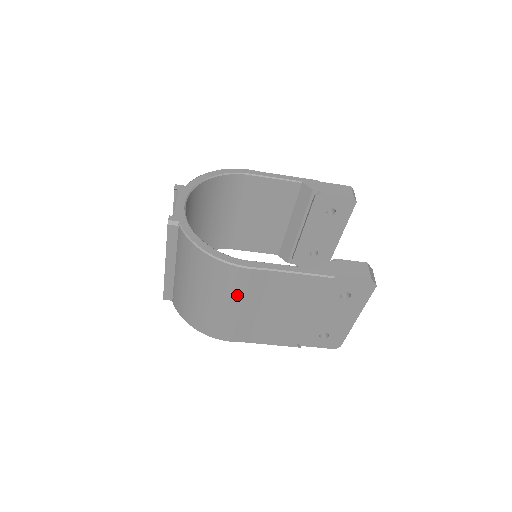
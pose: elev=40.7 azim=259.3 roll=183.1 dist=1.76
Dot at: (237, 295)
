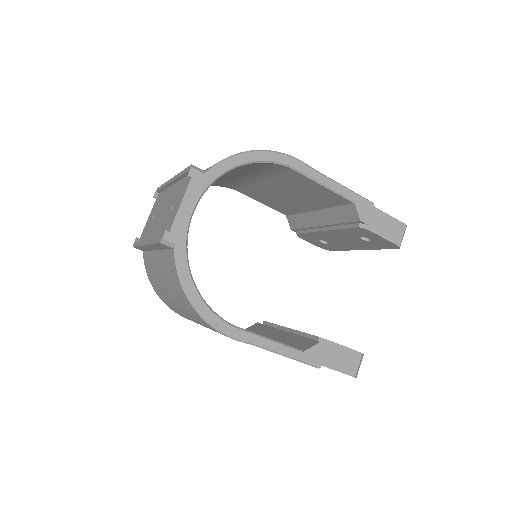
Dot at: occluded
